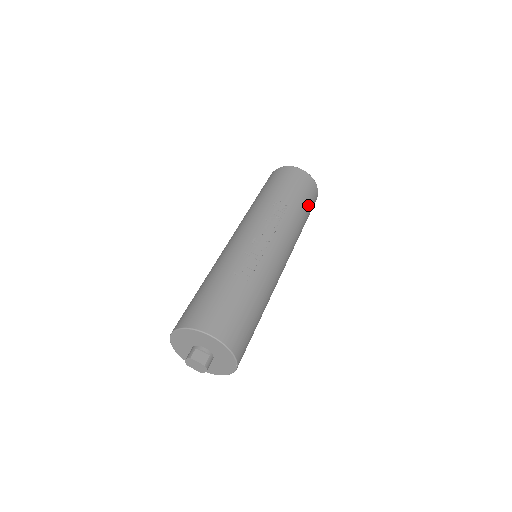
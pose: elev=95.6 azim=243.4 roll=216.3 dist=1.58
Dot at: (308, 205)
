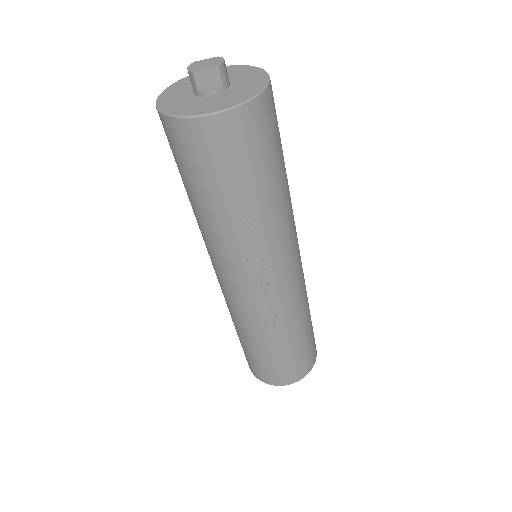
Dot at: (272, 158)
